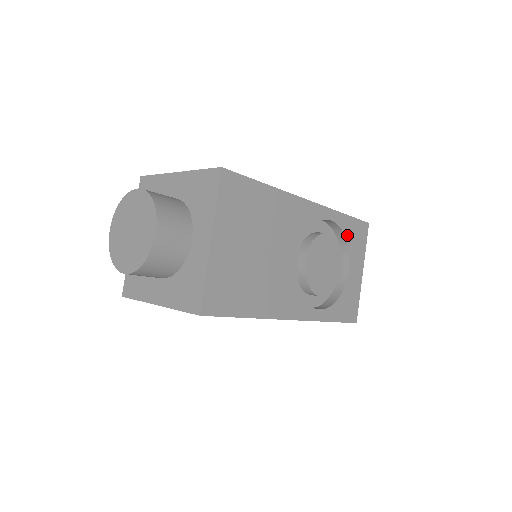
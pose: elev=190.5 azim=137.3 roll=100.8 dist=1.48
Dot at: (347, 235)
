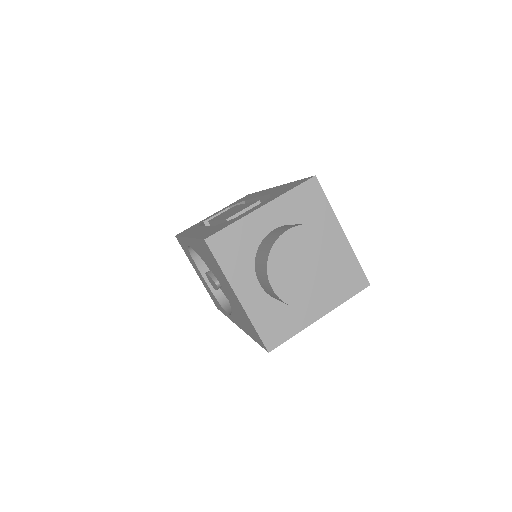
Dot at: occluded
